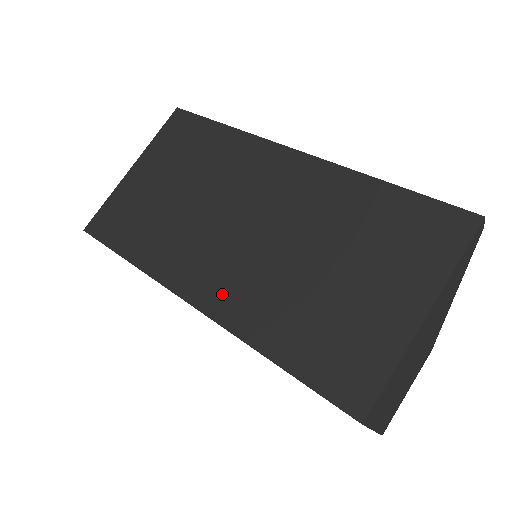
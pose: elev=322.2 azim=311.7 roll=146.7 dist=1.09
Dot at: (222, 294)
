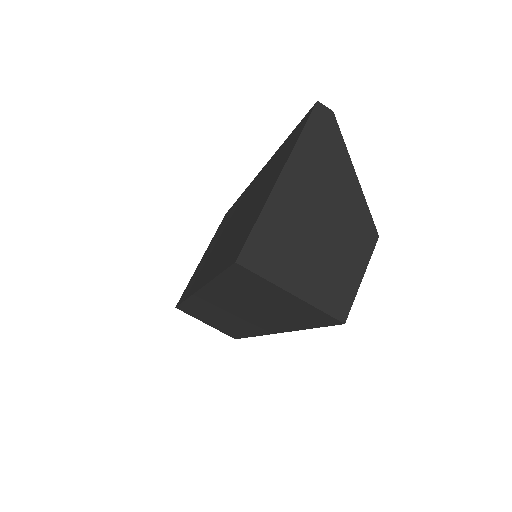
Dot at: (208, 272)
